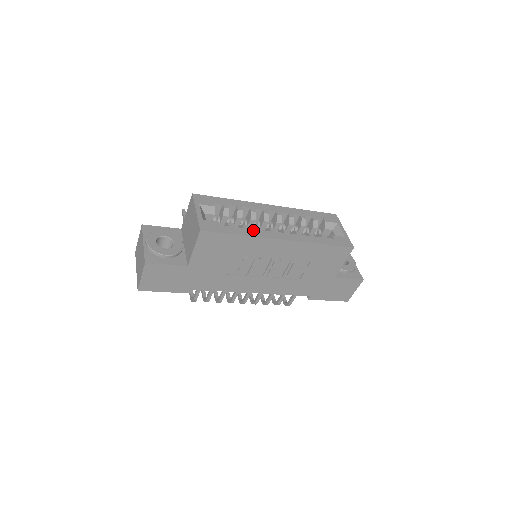
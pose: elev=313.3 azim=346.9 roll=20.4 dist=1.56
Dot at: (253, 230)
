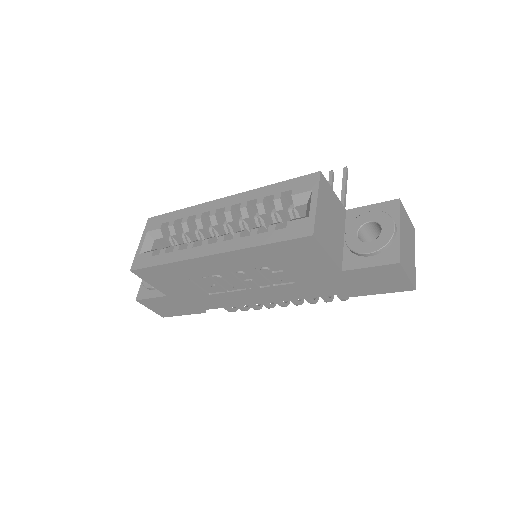
Dot at: (181, 251)
